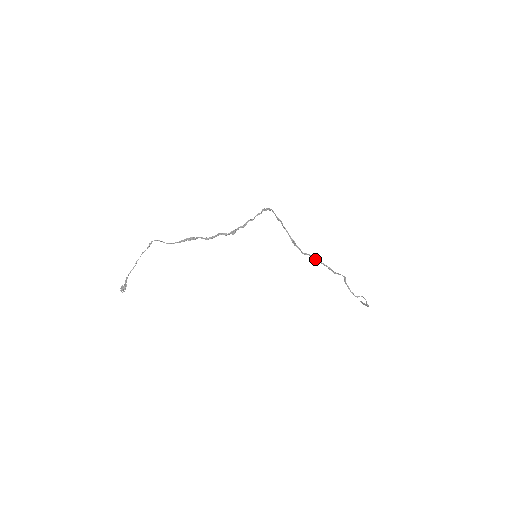
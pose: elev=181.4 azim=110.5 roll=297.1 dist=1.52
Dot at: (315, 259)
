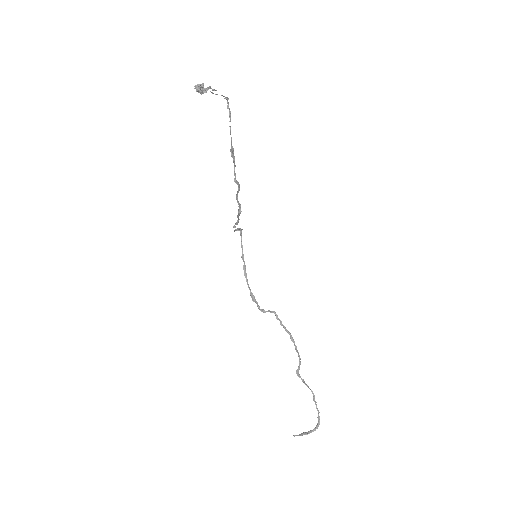
Dot at: (280, 320)
